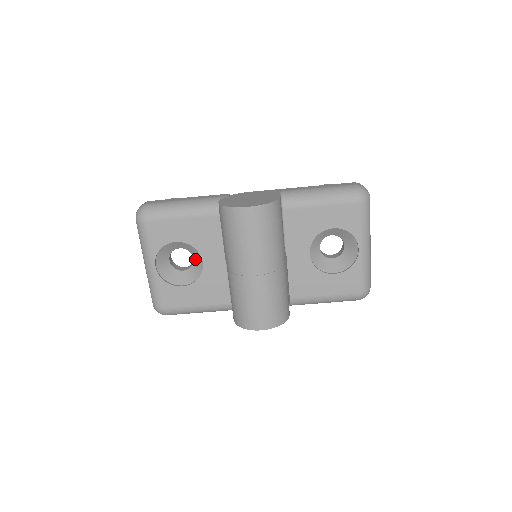
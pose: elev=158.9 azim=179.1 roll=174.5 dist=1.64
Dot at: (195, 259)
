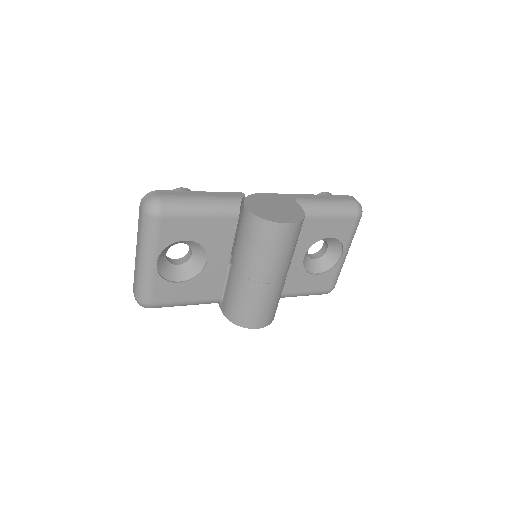
Dot at: (195, 255)
